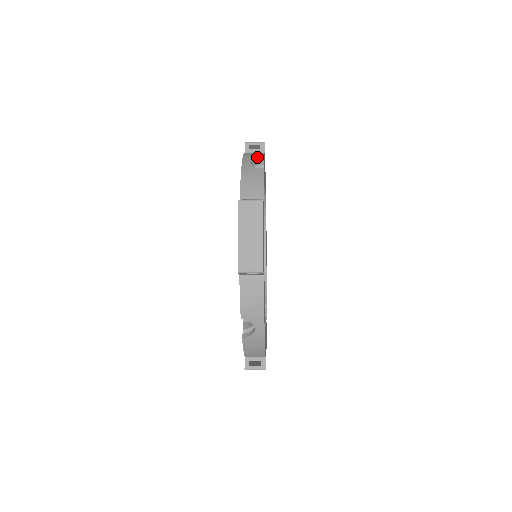
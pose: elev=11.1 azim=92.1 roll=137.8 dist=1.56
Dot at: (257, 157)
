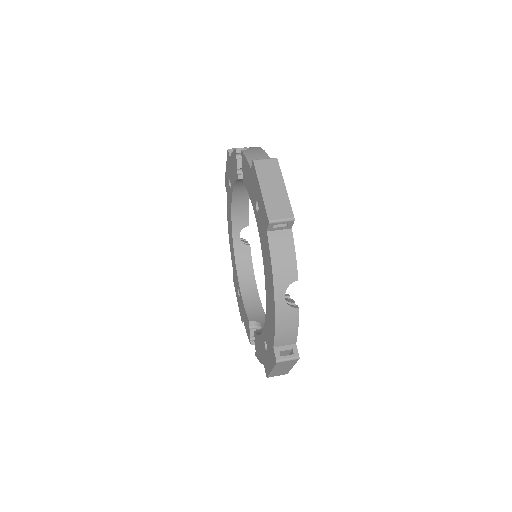
Dot at: (290, 279)
